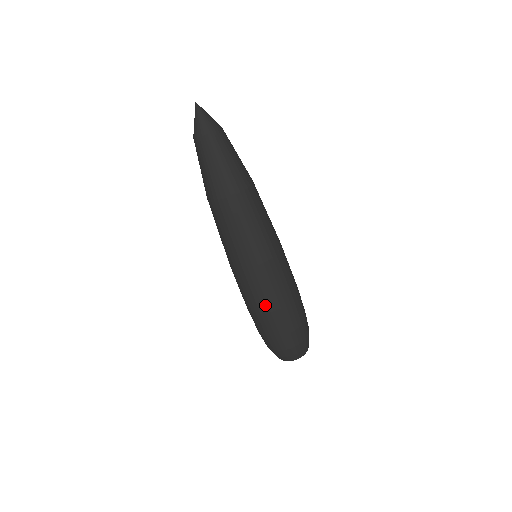
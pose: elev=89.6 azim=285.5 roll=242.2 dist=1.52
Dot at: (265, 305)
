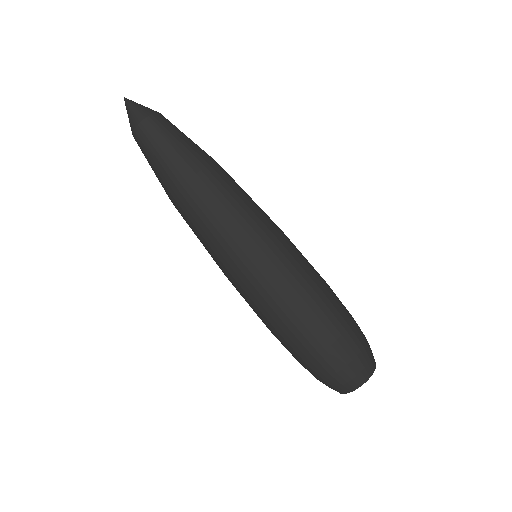
Dot at: (286, 308)
